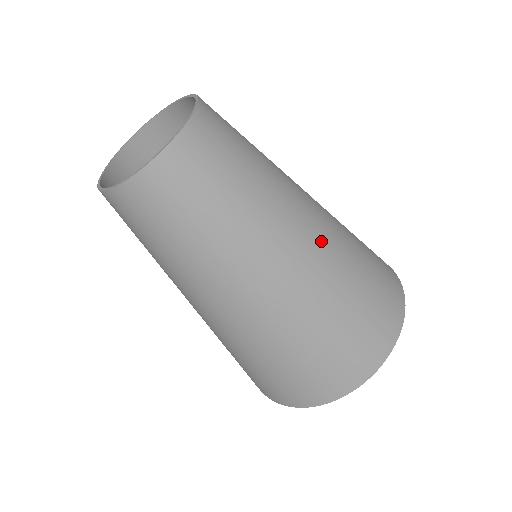
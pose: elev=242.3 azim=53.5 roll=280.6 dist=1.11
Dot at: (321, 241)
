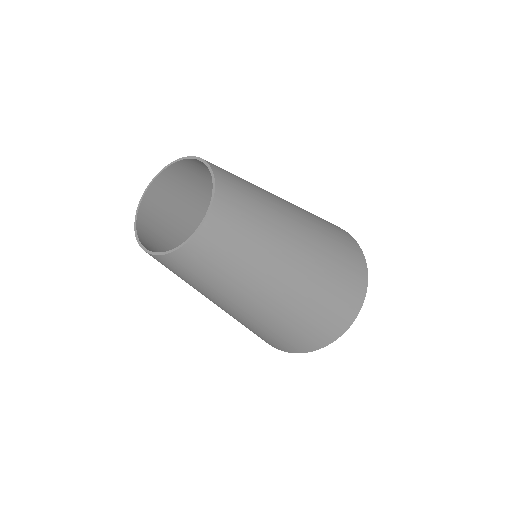
Dot at: (299, 281)
